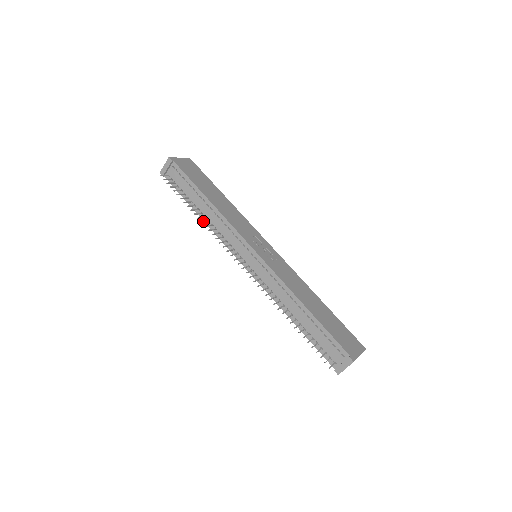
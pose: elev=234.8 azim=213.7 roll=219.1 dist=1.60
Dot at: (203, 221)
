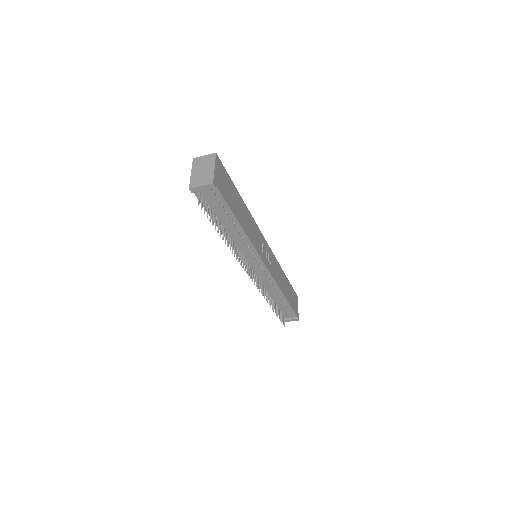
Dot at: occluded
